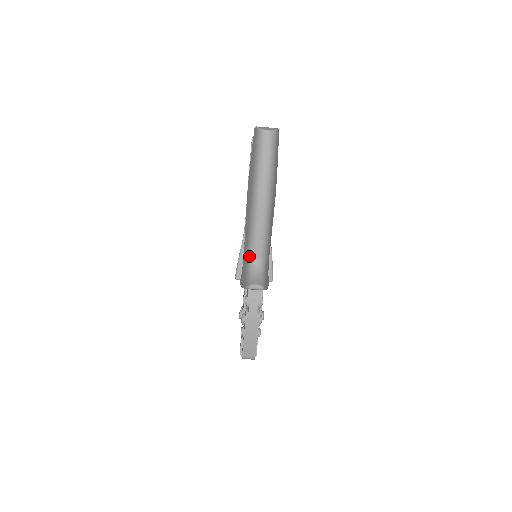
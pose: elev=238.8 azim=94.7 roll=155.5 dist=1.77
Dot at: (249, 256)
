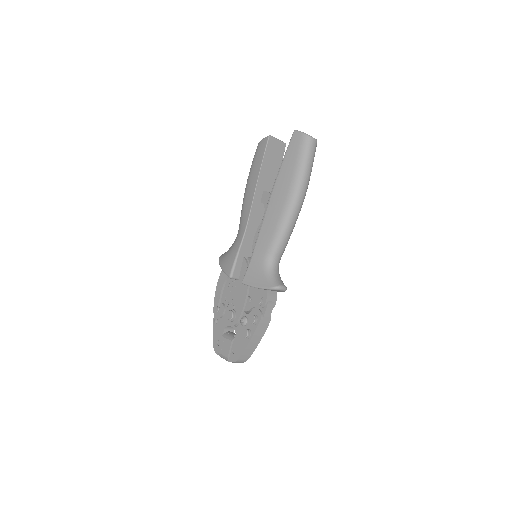
Dot at: (269, 256)
